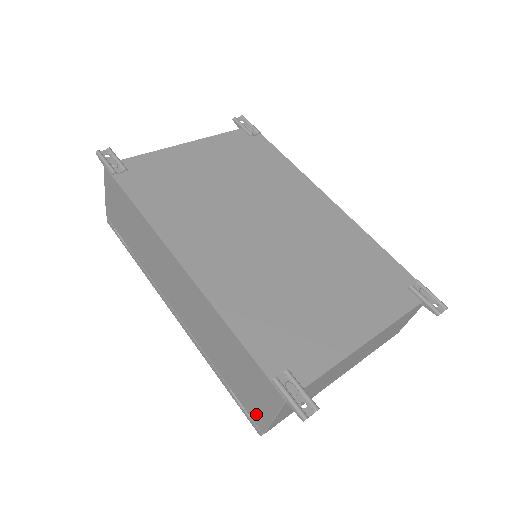
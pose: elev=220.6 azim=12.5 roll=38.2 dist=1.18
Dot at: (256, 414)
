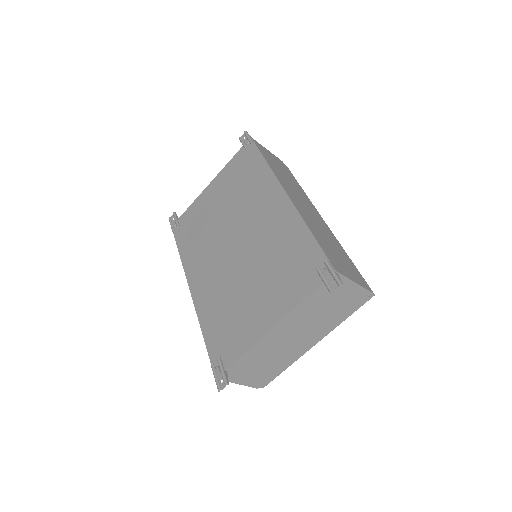
Dot at: occluded
